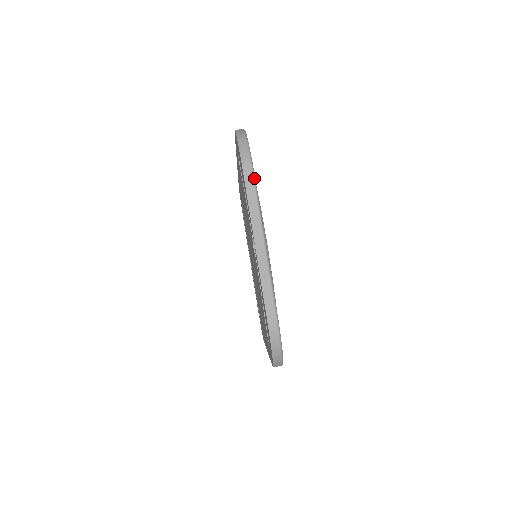
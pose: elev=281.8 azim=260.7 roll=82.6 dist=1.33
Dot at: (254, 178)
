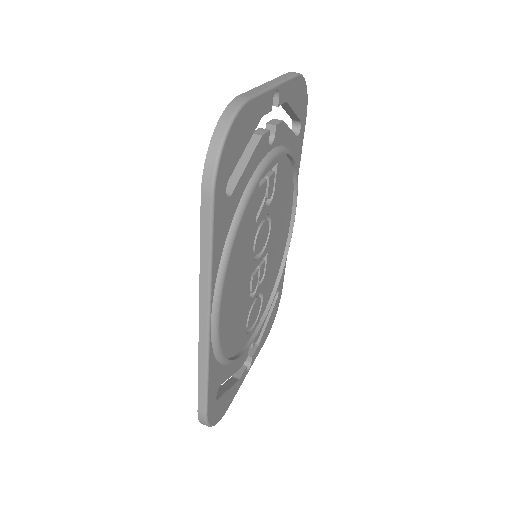
Dot at: (296, 75)
